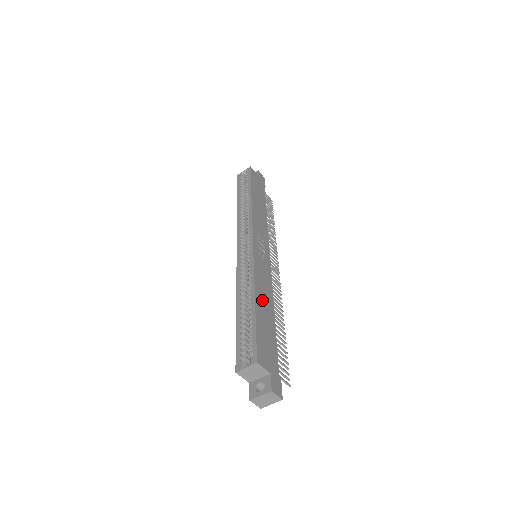
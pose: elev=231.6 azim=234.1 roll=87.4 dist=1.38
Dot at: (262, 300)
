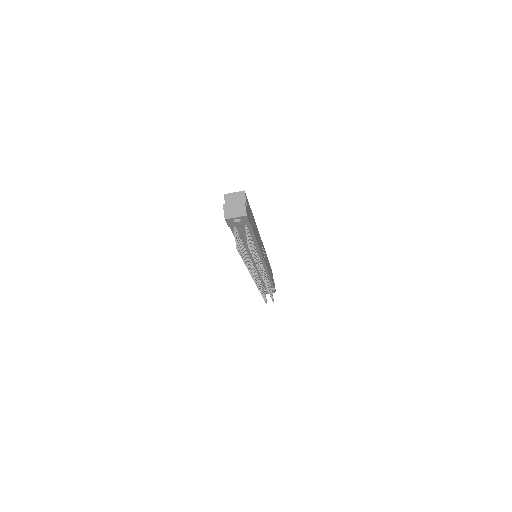
Dot at: occluded
